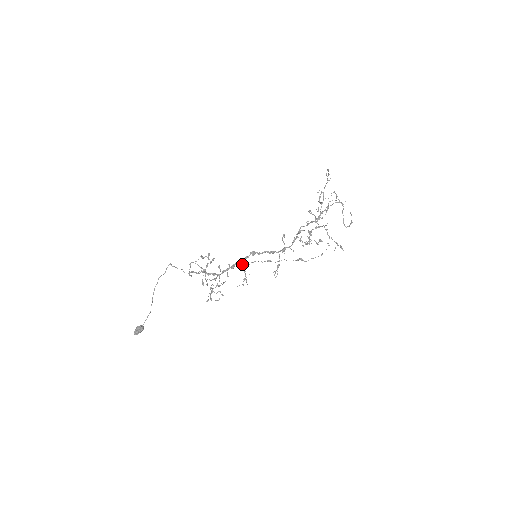
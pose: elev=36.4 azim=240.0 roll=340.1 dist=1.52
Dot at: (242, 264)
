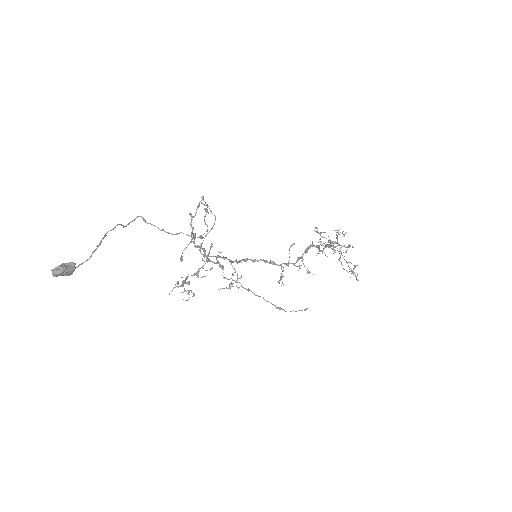
Dot at: occluded
